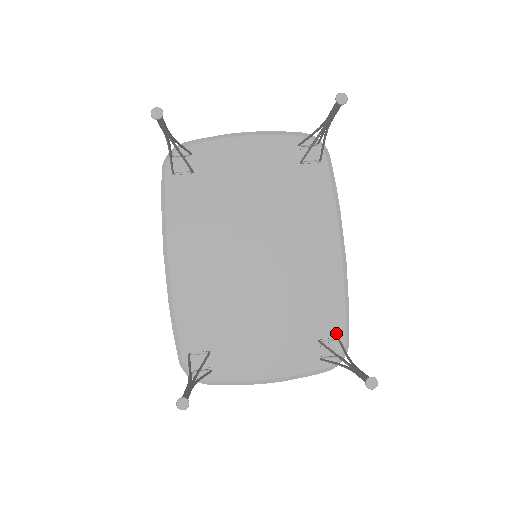
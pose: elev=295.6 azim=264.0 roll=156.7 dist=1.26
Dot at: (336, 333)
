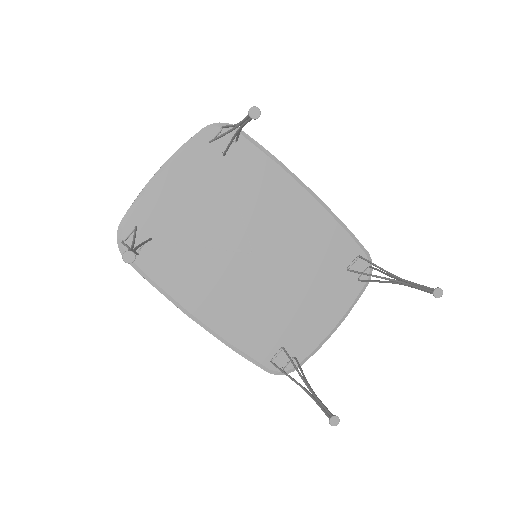
Dot at: (354, 253)
